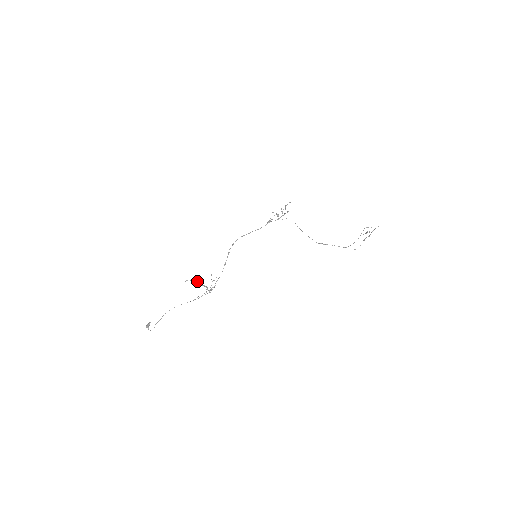
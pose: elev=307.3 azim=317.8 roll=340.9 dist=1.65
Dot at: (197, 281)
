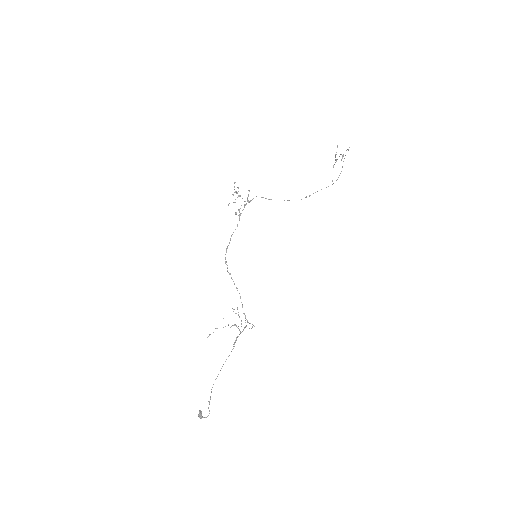
Dot at: occluded
